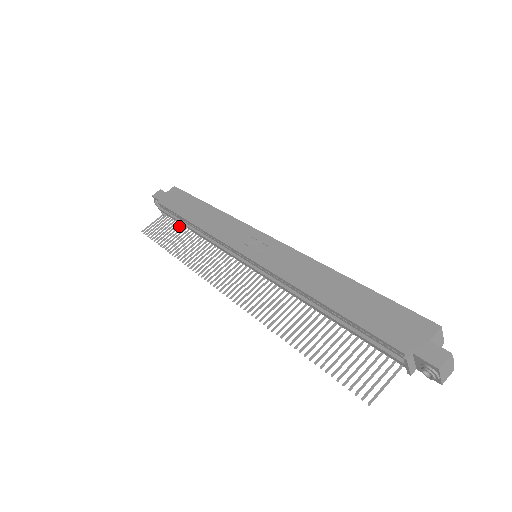
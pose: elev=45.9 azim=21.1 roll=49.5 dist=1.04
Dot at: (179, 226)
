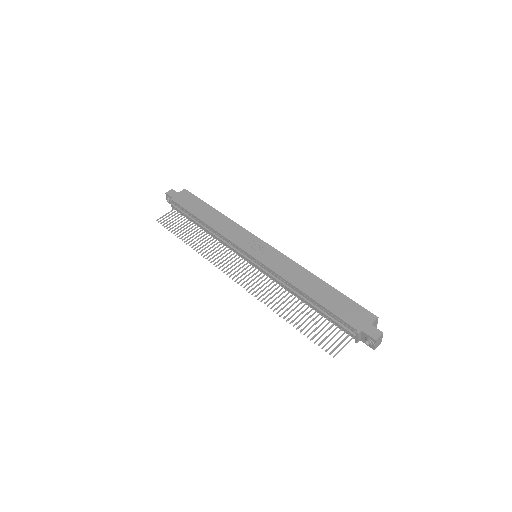
Dot at: (190, 222)
